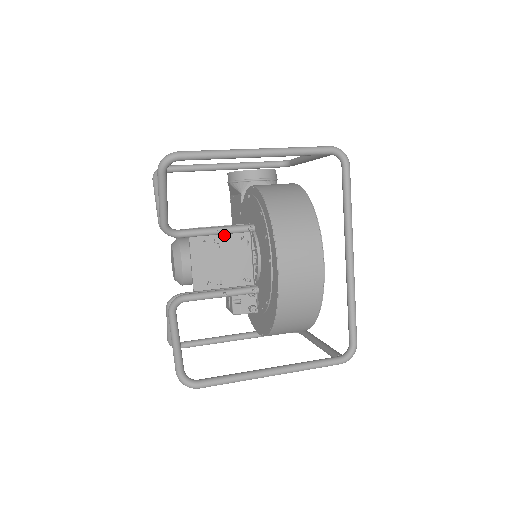
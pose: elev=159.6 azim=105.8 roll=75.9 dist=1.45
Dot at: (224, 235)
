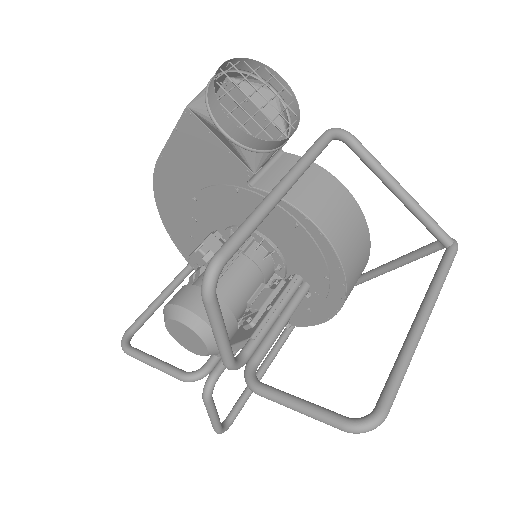
Dot at: (272, 304)
